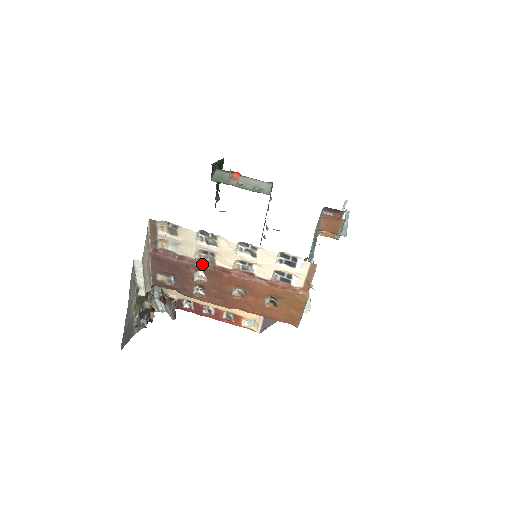
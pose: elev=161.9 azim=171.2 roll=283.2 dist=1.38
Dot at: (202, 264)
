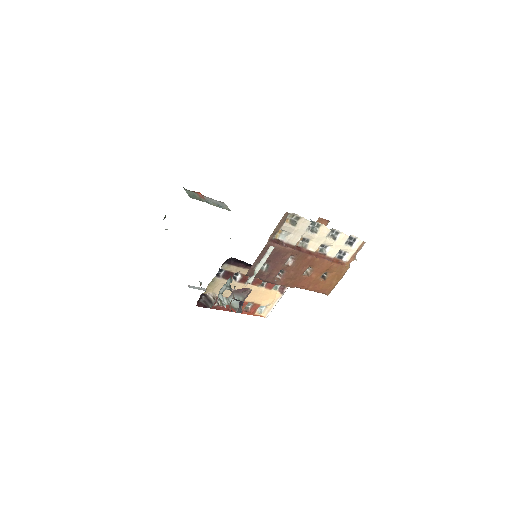
Dot at: (298, 249)
